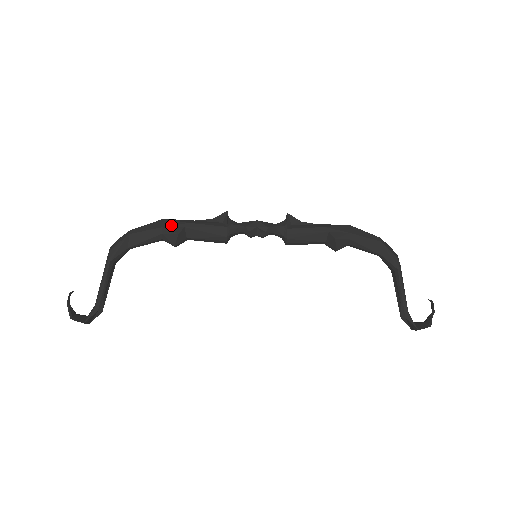
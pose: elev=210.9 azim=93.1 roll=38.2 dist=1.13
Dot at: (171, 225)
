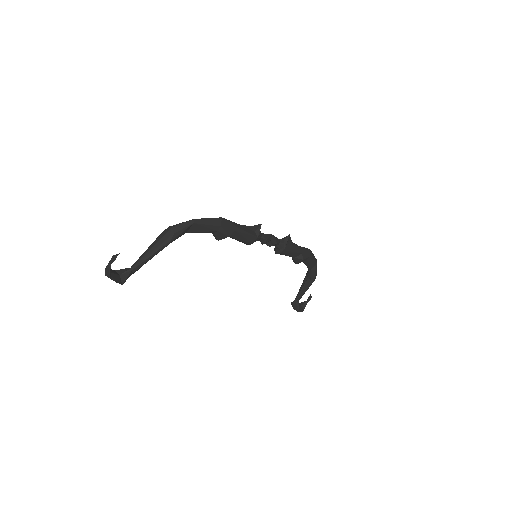
Dot at: (227, 226)
